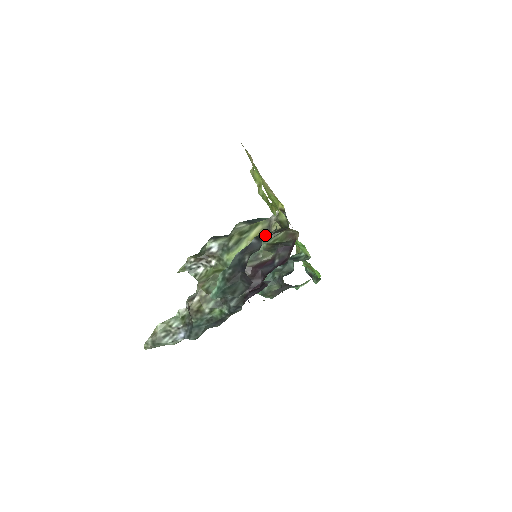
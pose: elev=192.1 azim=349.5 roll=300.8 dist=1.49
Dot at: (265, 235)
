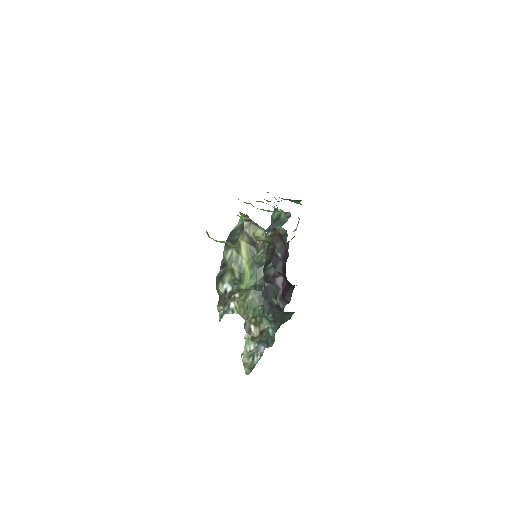
Dot at: (258, 254)
